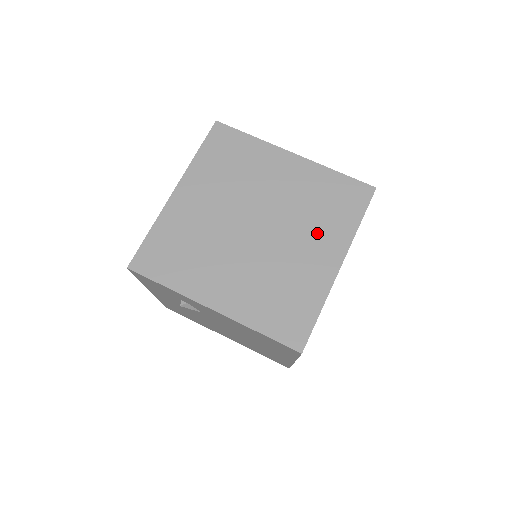
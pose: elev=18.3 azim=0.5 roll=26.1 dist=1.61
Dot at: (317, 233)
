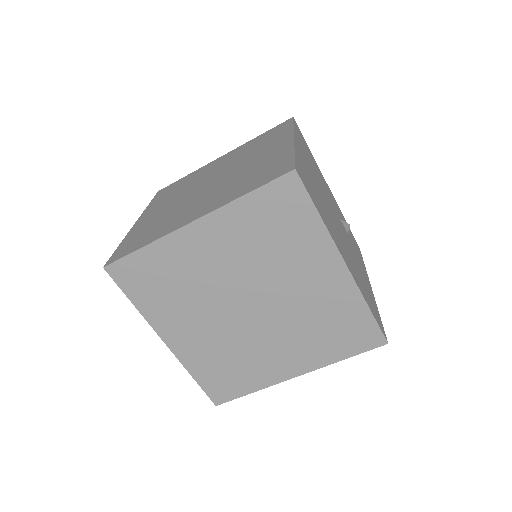
Dot at: (300, 344)
